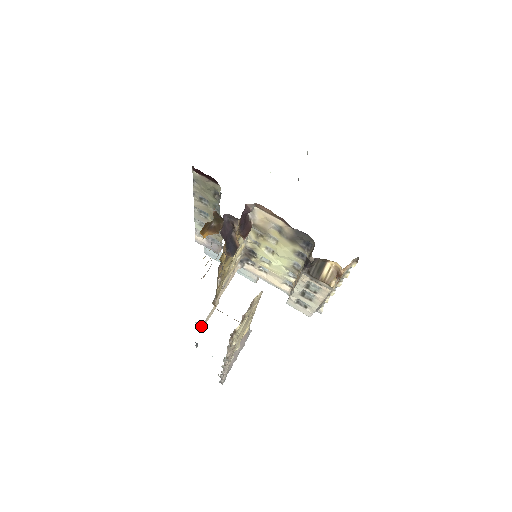
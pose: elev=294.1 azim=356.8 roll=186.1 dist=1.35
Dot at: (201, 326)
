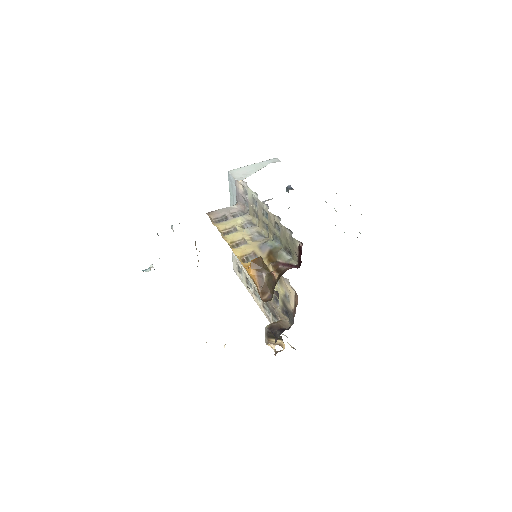
Dot at: (172, 229)
